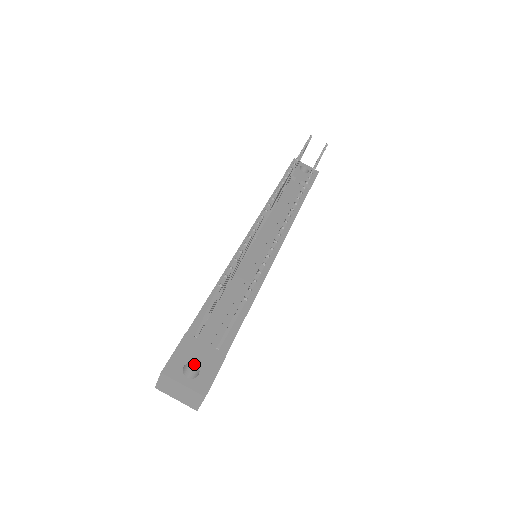
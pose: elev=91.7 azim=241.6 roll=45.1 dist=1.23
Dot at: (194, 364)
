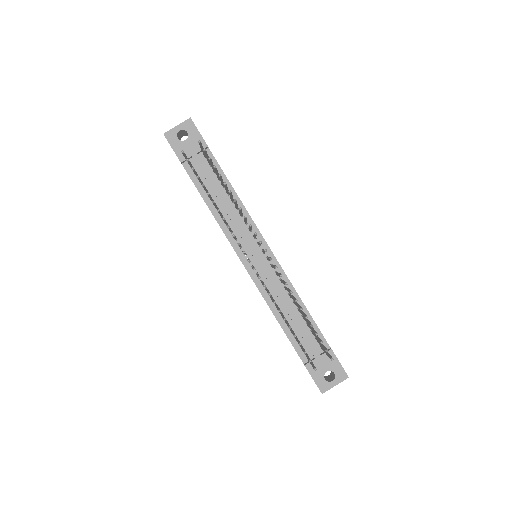
Dot at: occluded
